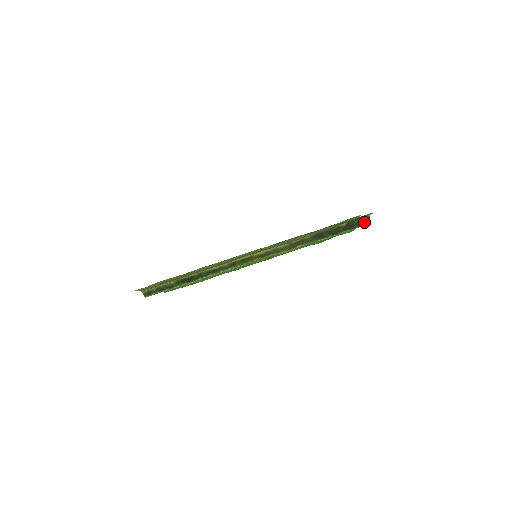
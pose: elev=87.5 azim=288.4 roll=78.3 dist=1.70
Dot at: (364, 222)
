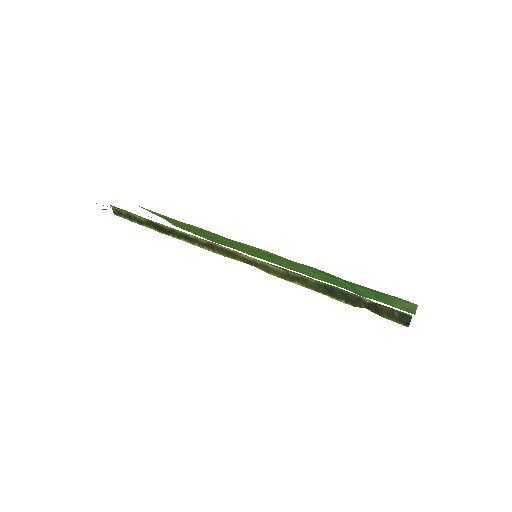
Dot at: (400, 318)
